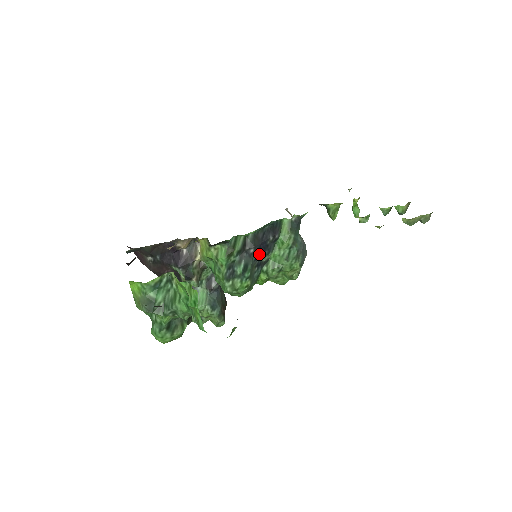
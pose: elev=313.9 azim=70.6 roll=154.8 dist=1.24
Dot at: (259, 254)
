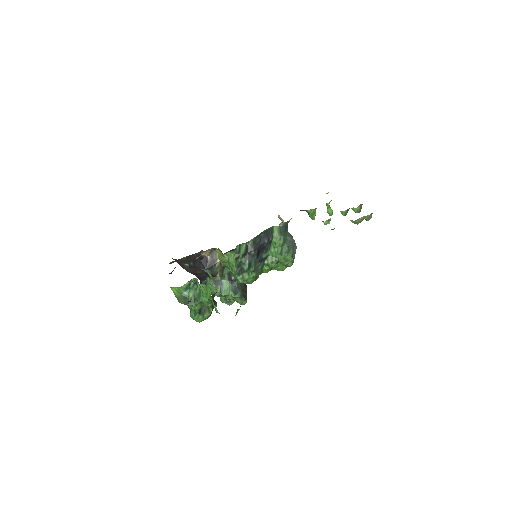
Dot at: (259, 253)
